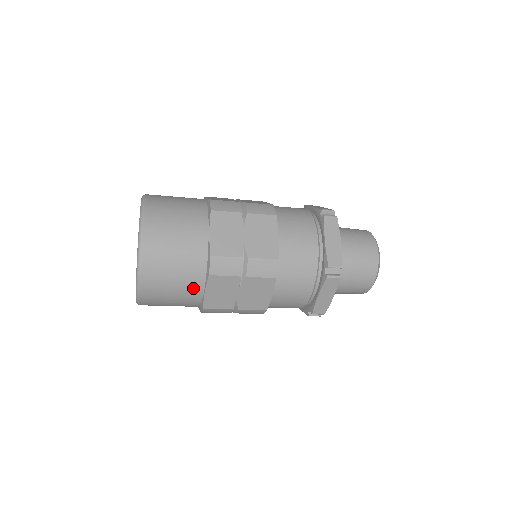
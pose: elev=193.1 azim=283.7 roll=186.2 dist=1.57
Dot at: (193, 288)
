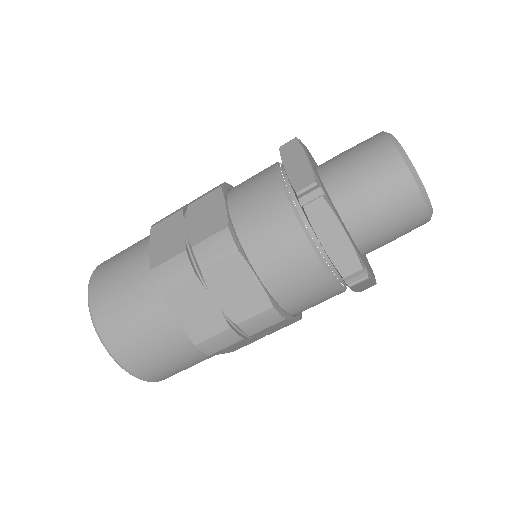
Dot at: (139, 254)
